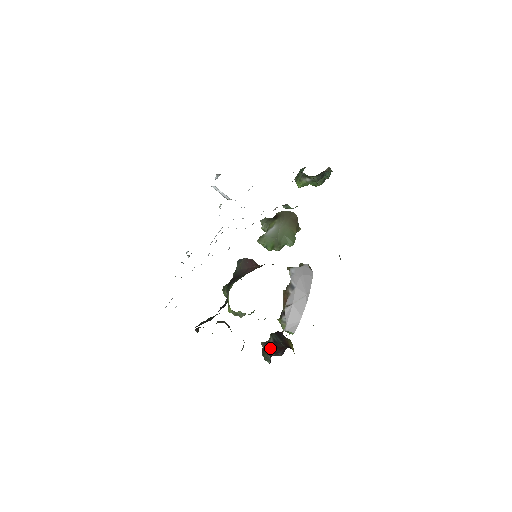
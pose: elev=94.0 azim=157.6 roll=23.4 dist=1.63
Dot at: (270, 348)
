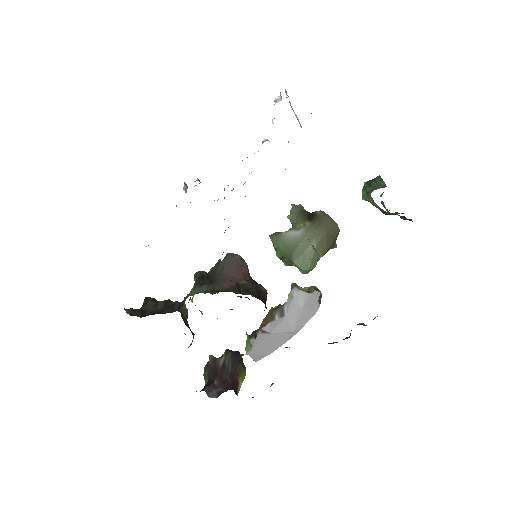
Dot at: (214, 370)
